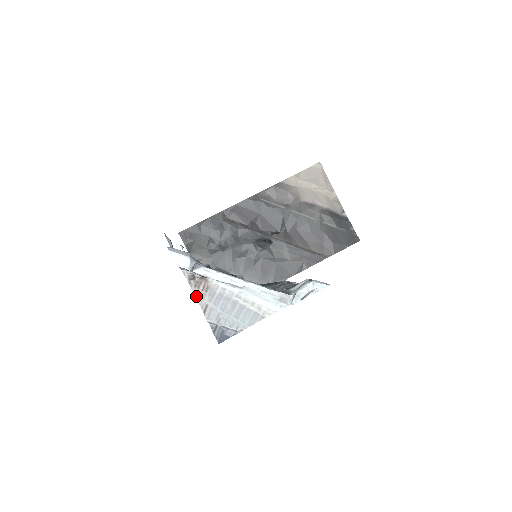
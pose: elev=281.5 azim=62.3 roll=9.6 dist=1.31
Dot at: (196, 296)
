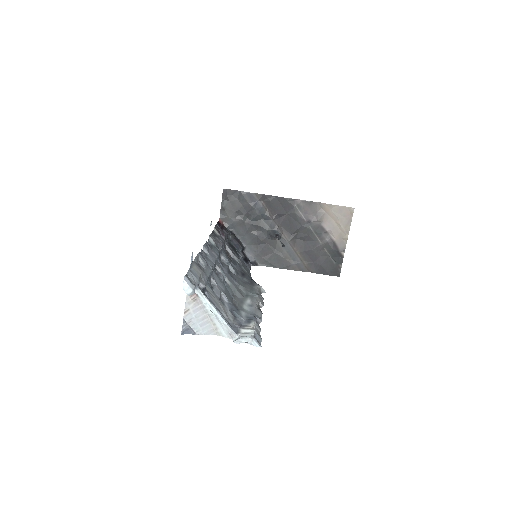
Dot at: (186, 301)
